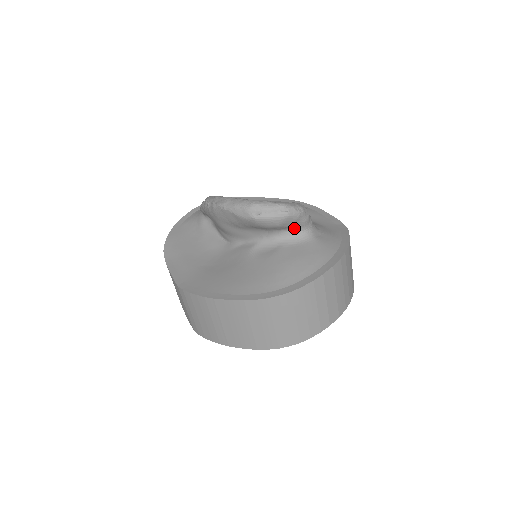
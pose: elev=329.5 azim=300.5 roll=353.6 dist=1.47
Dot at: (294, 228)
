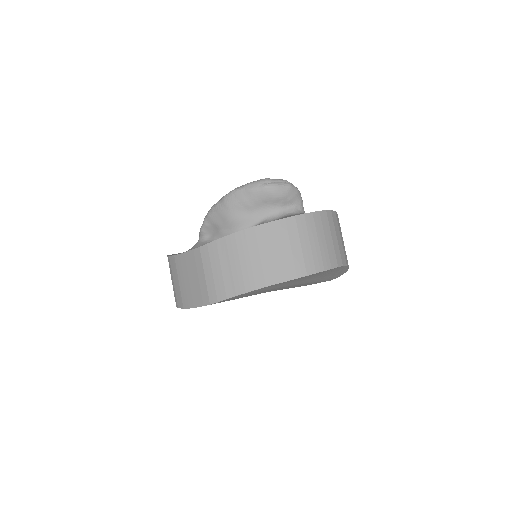
Dot at: (294, 205)
